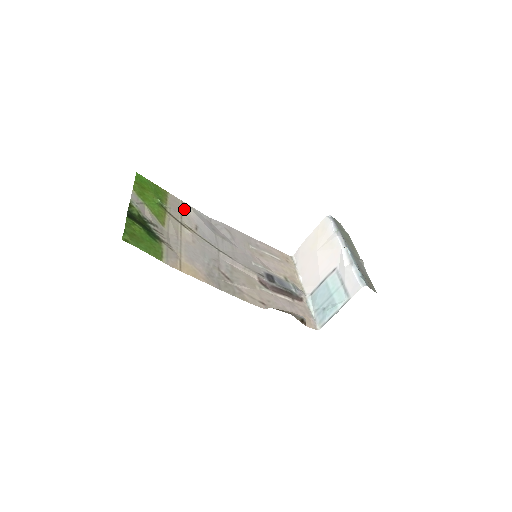
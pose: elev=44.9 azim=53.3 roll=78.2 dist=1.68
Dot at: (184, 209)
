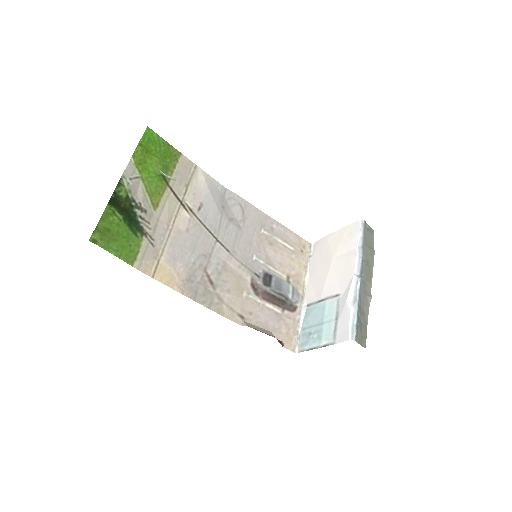
Dot at: (194, 178)
